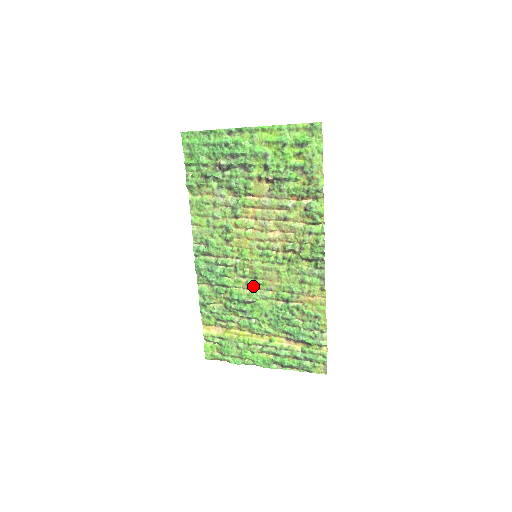
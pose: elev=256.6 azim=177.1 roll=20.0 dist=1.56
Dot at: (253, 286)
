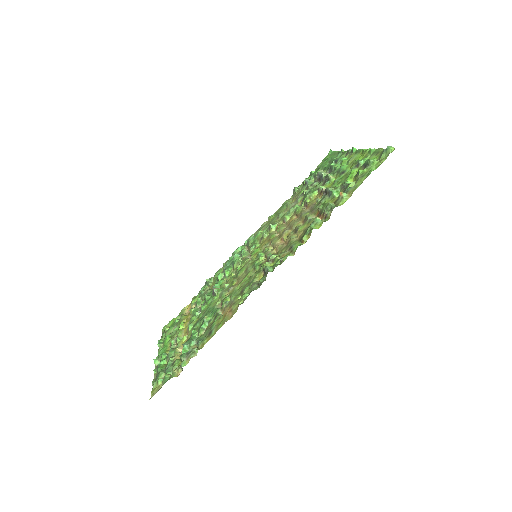
Dot at: (230, 282)
